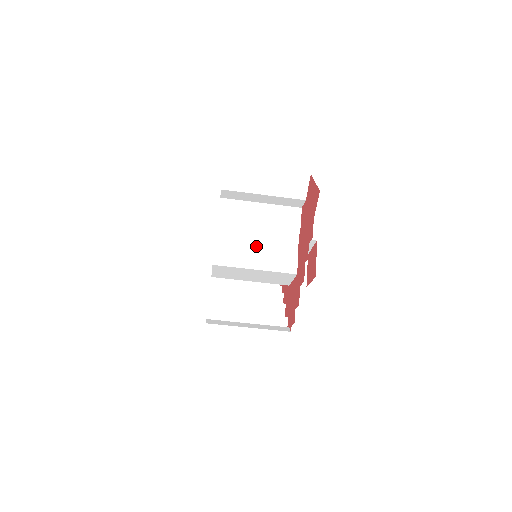
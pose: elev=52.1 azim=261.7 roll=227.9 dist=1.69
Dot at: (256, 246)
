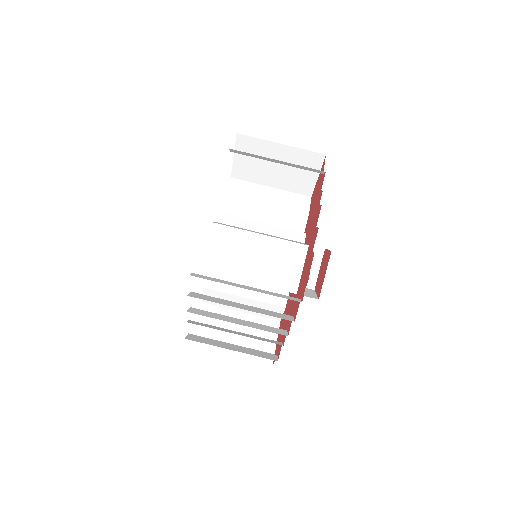
Dot at: (258, 232)
